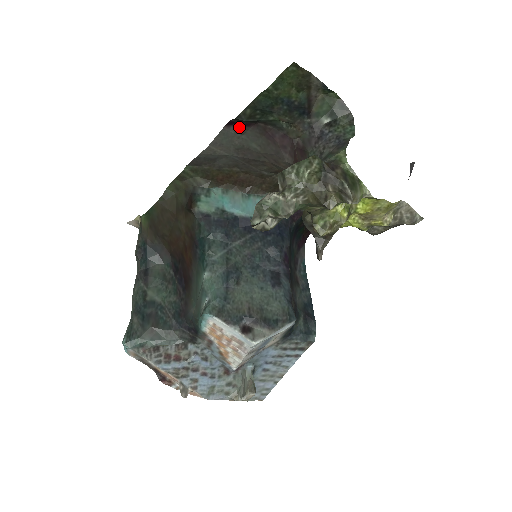
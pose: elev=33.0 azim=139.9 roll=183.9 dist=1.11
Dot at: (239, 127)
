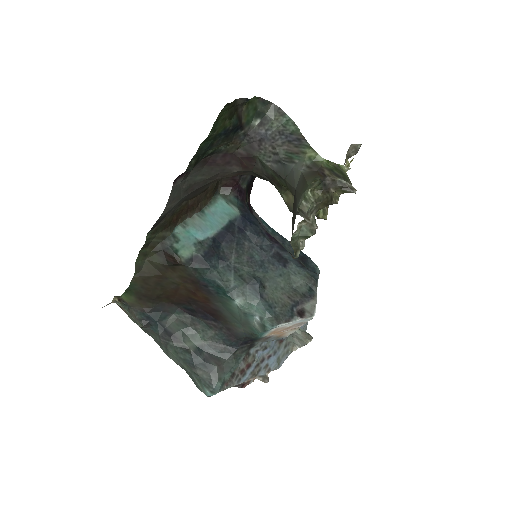
Dot at: (184, 176)
